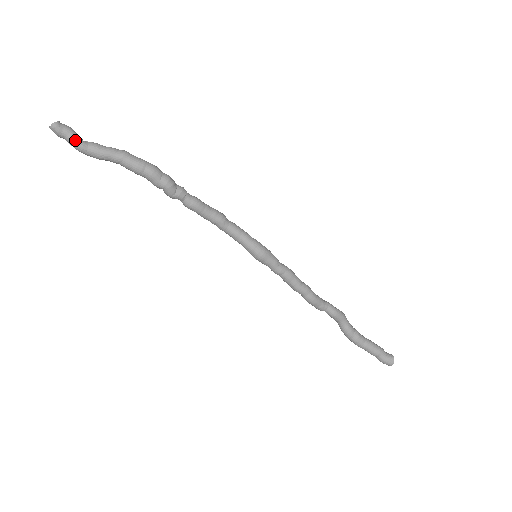
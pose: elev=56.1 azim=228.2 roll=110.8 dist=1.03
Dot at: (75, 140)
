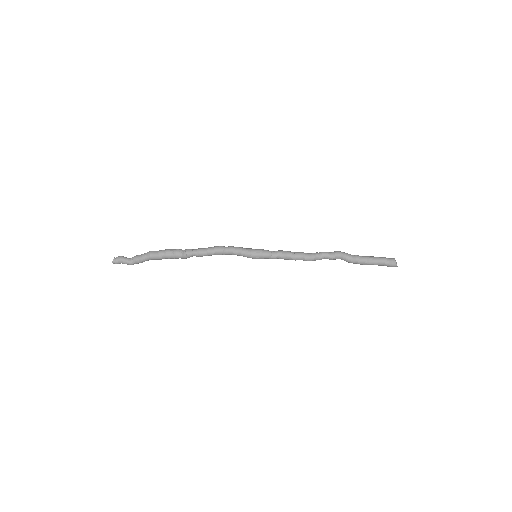
Dot at: (126, 263)
